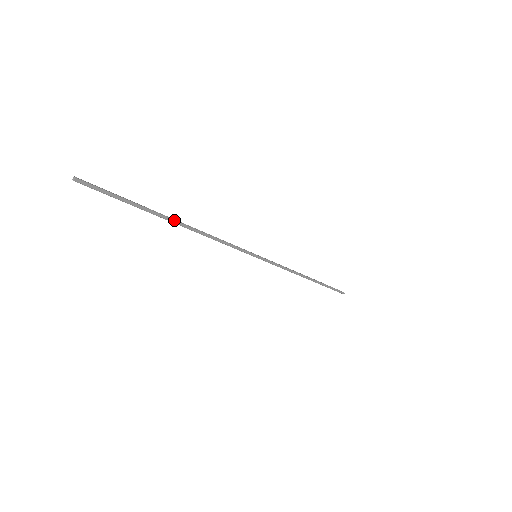
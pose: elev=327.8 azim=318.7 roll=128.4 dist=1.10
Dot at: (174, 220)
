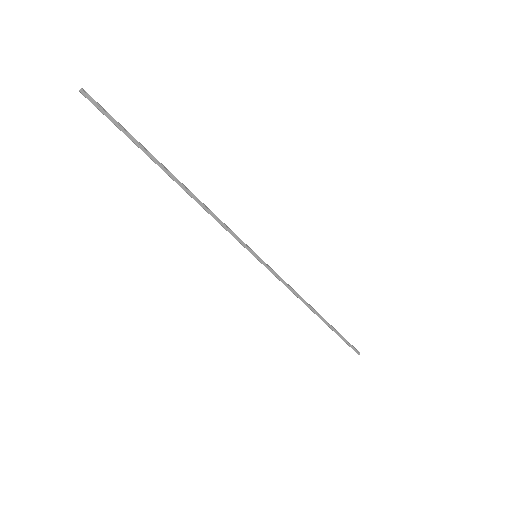
Dot at: (171, 174)
